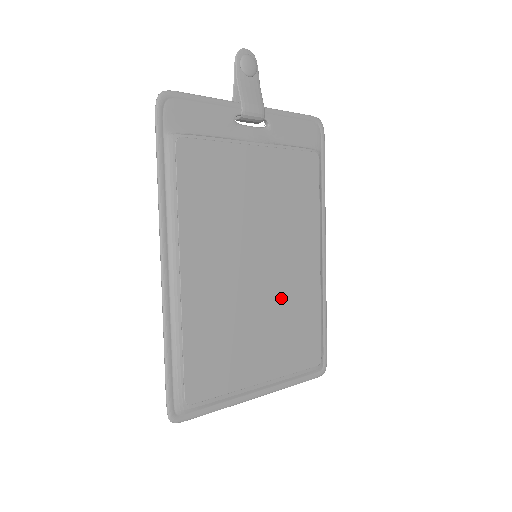
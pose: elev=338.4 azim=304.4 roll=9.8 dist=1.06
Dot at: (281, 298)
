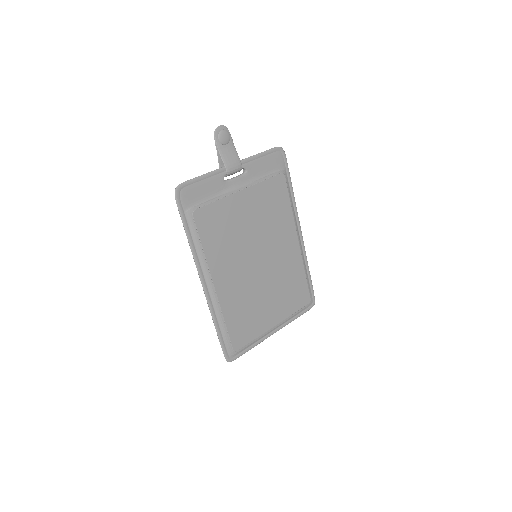
Dot at: (277, 274)
